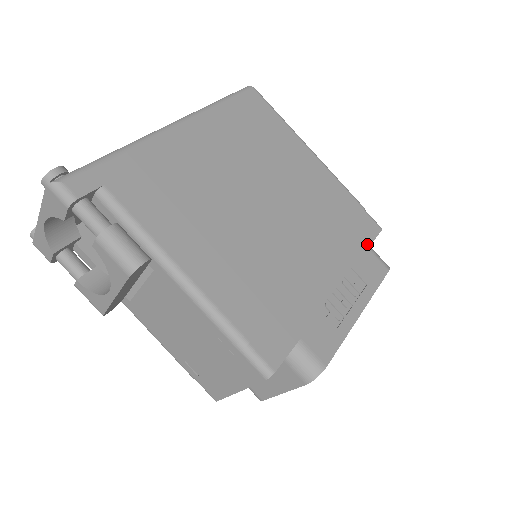
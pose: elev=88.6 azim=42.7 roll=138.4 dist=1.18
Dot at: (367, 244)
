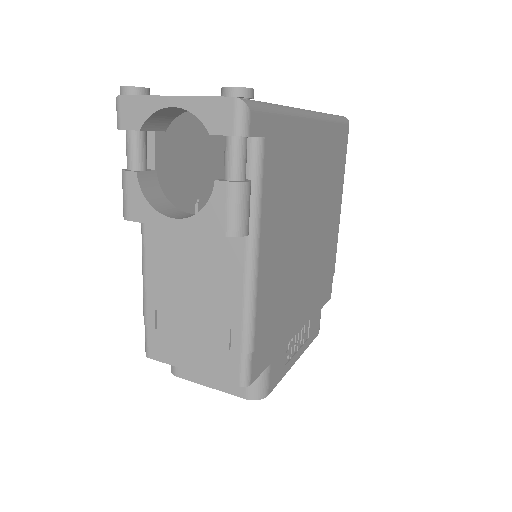
Dot at: (322, 305)
